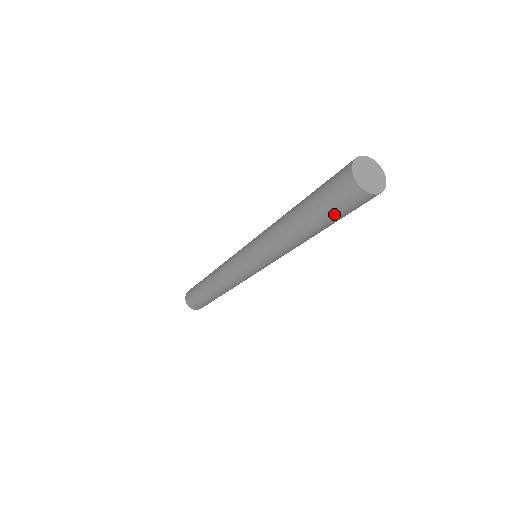
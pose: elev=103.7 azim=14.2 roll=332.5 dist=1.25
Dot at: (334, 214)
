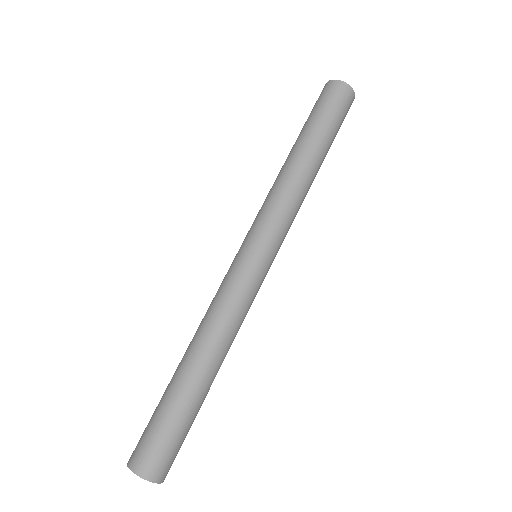
Dot at: (334, 120)
